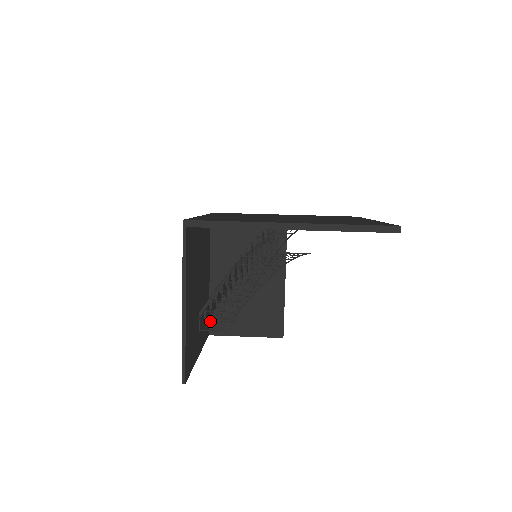
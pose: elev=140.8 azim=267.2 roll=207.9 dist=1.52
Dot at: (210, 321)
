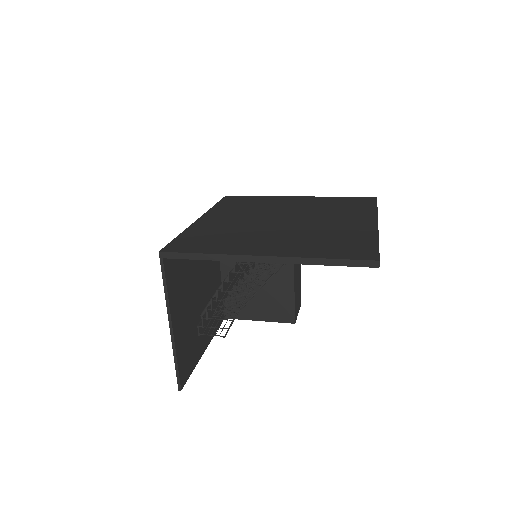
Dot at: occluded
